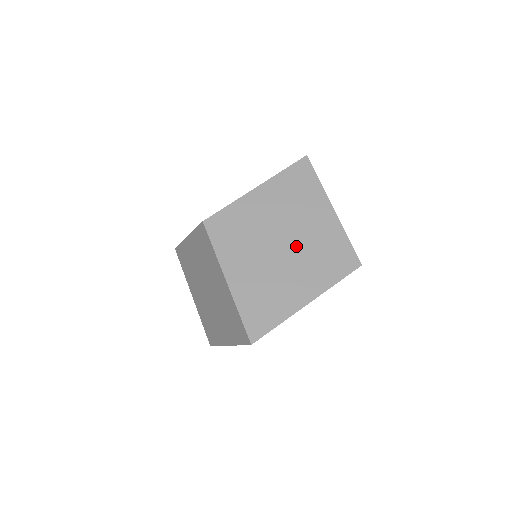
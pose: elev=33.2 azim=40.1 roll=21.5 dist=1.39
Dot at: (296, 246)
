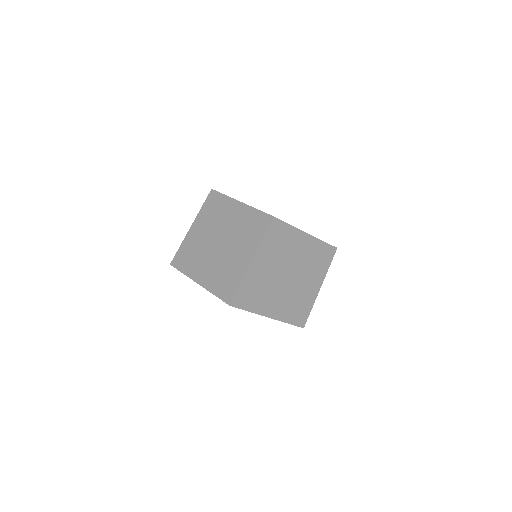
Dot at: (292, 284)
